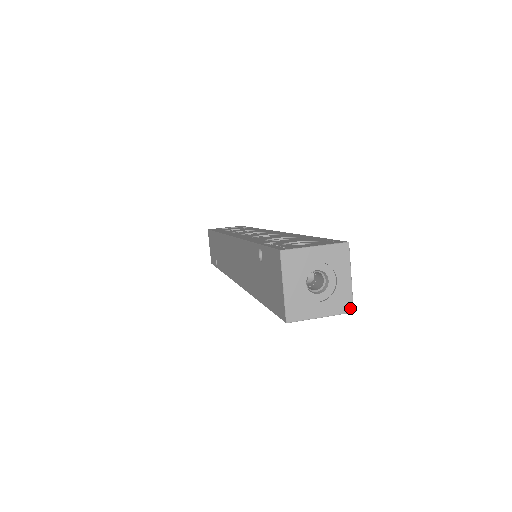
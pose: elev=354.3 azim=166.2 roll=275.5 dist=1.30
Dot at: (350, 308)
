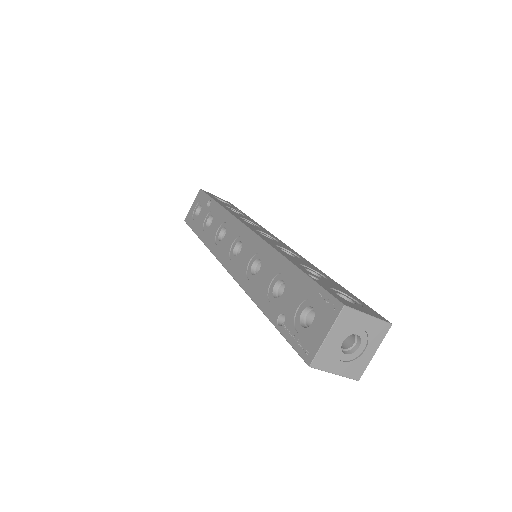
Dot at: (387, 326)
